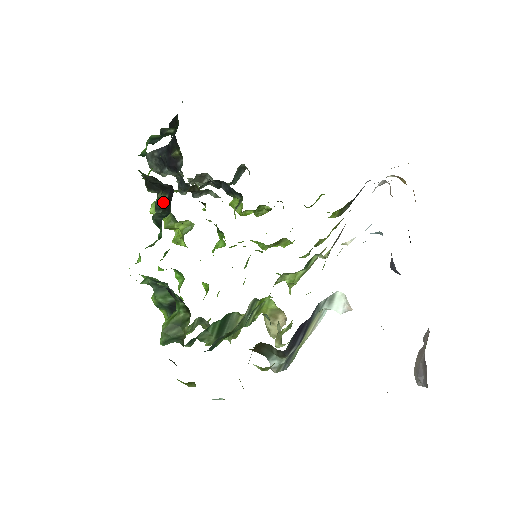
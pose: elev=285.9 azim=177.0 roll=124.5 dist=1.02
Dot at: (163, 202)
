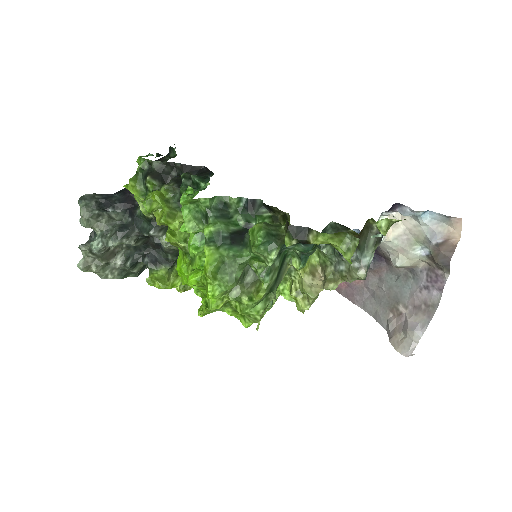
Dot at: occluded
